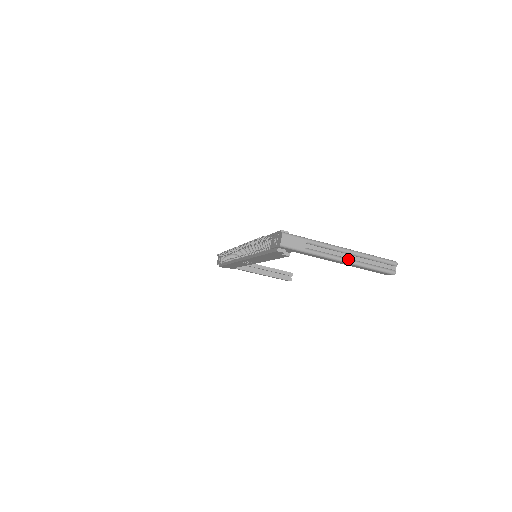
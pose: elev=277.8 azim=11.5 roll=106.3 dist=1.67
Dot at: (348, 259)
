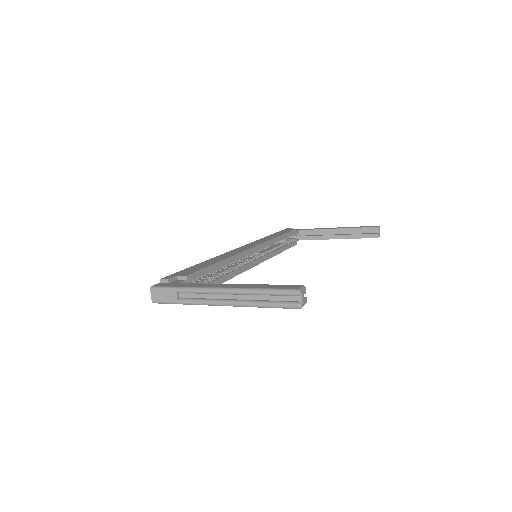
Dot at: (229, 302)
